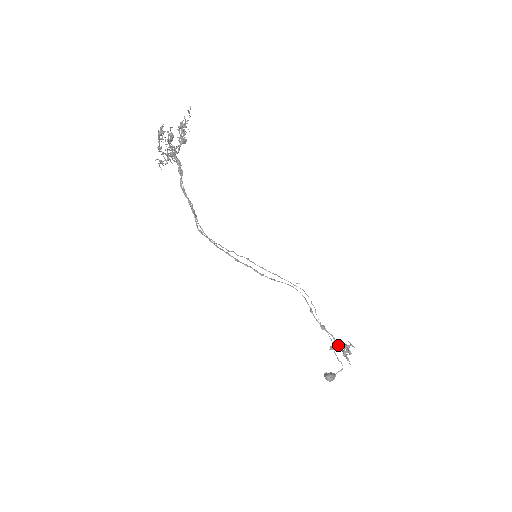
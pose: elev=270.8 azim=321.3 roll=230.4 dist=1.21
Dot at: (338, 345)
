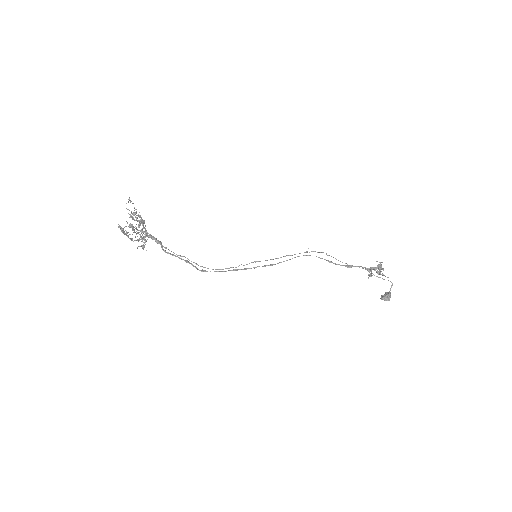
Dot at: (371, 270)
